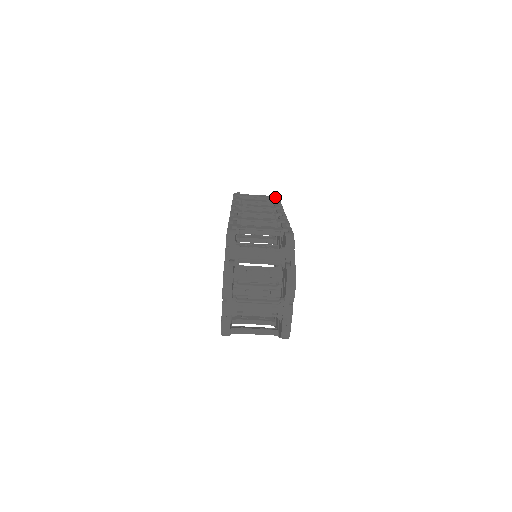
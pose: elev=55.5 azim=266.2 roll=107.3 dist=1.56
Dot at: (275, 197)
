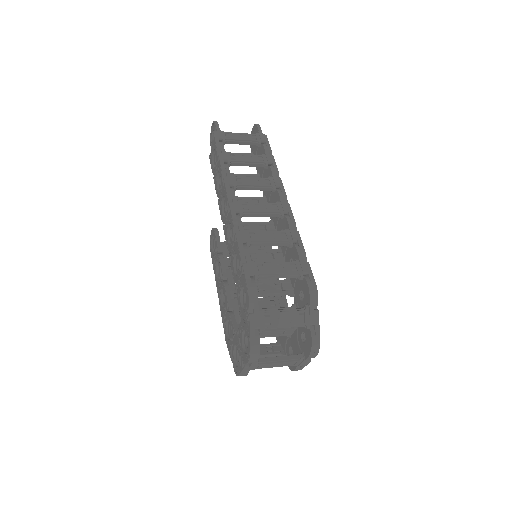
Dot at: (264, 141)
